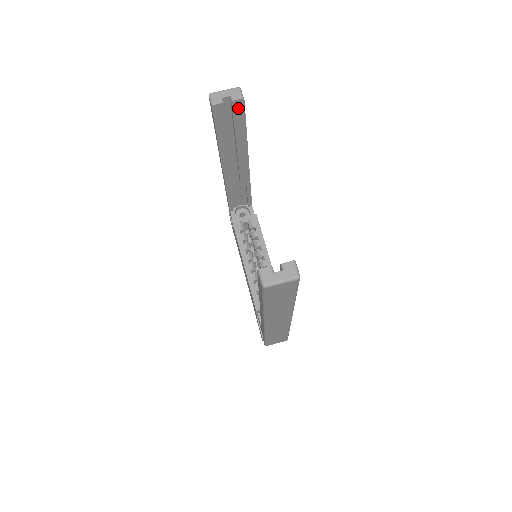
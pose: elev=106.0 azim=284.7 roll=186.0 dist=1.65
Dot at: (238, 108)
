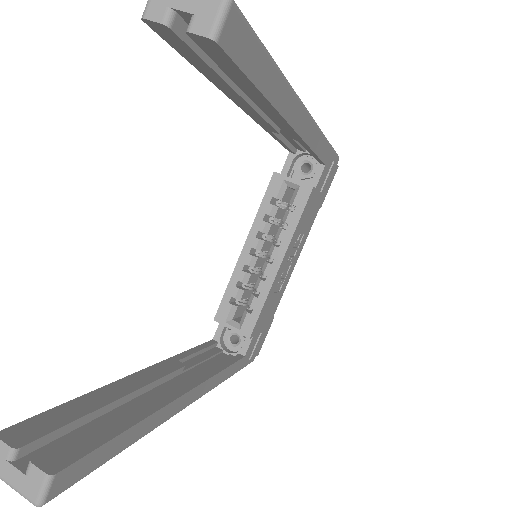
Dot at: (213, 49)
